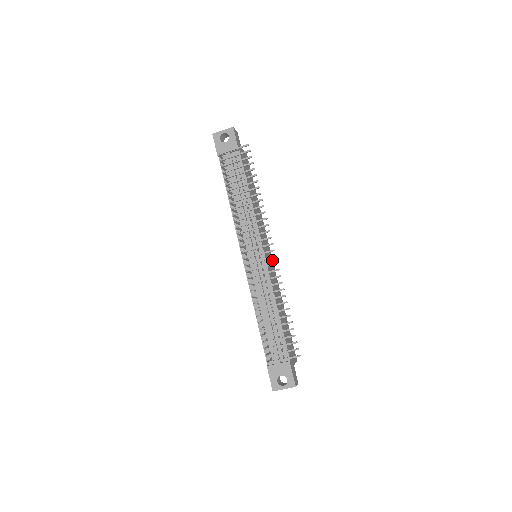
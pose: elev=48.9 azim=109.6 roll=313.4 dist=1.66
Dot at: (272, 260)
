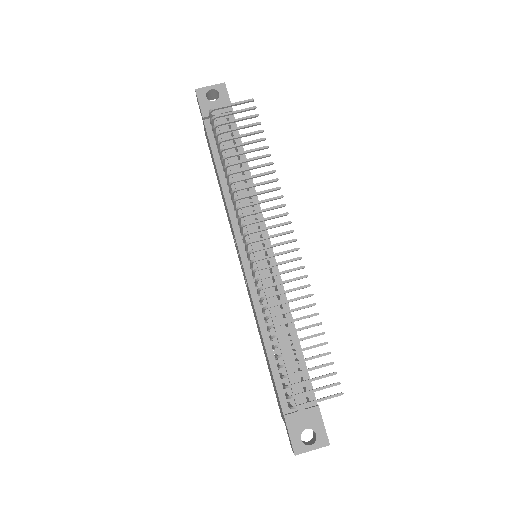
Dot at: occluded
